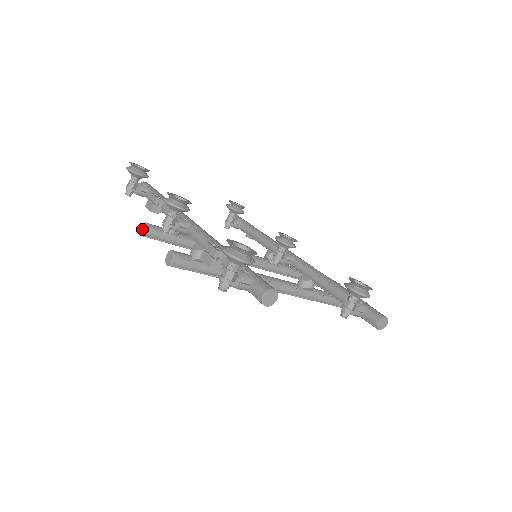
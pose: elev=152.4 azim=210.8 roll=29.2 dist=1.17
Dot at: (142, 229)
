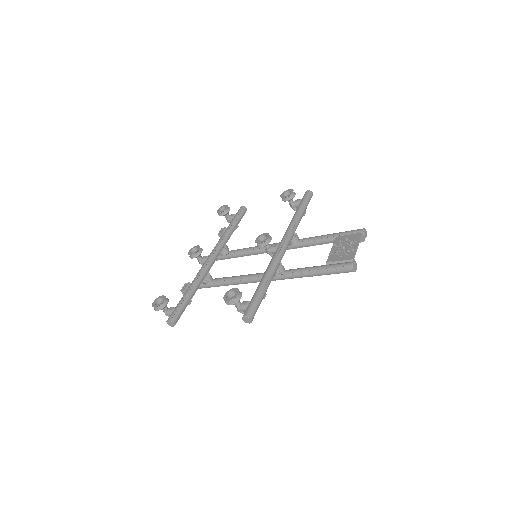
Dot at: occluded
